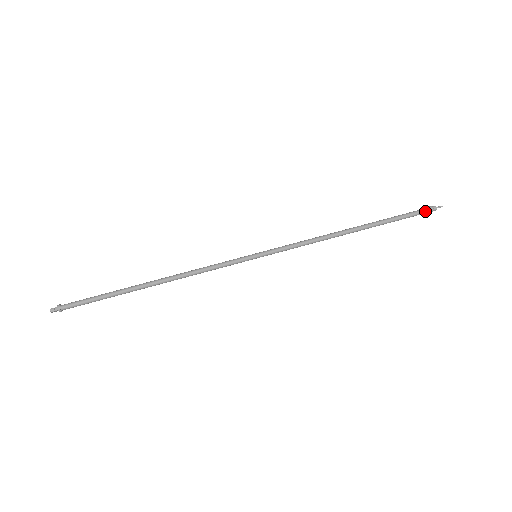
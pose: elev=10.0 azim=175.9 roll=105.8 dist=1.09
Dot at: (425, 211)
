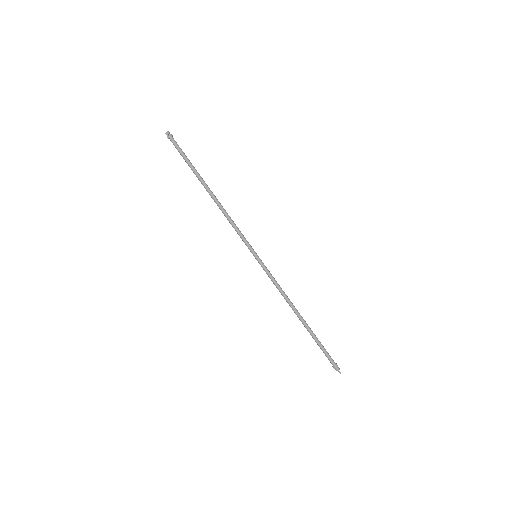
Dot at: (334, 362)
